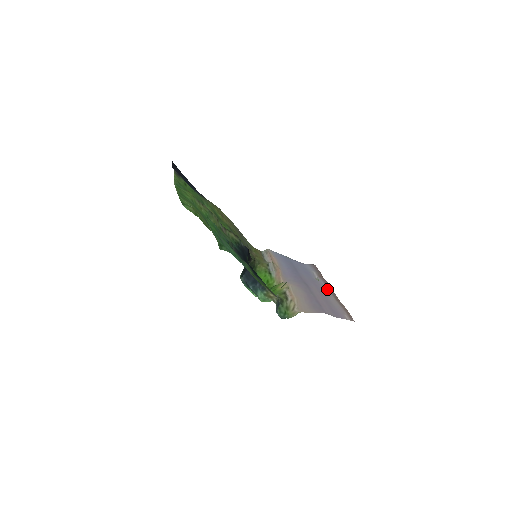
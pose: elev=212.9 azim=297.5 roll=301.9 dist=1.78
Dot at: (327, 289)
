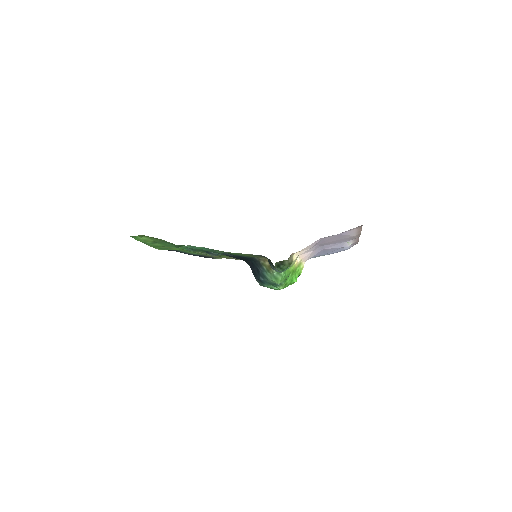
Dot at: occluded
